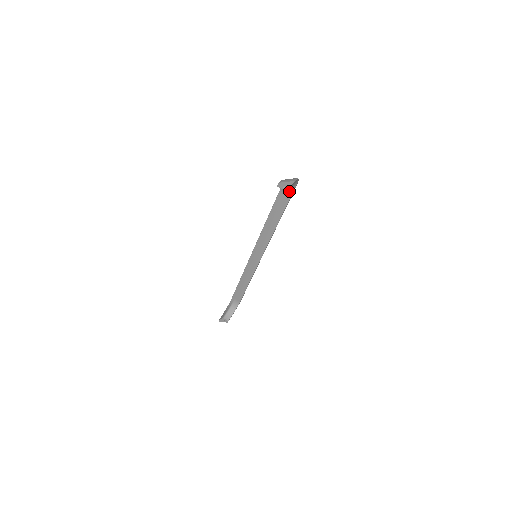
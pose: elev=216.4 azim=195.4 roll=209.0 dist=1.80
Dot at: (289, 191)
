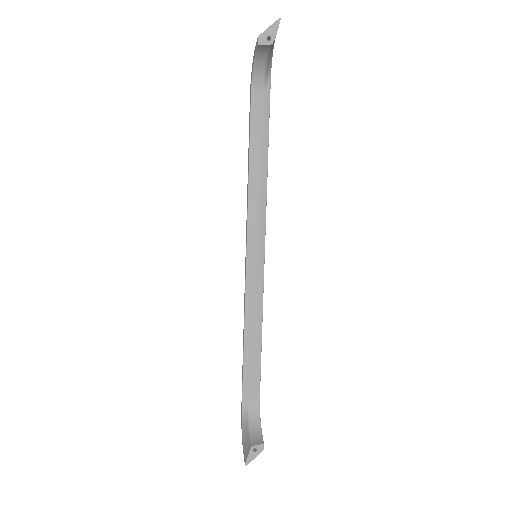
Dot at: (265, 83)
